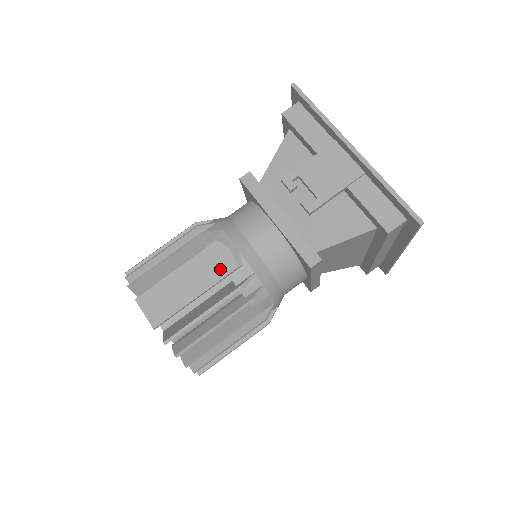
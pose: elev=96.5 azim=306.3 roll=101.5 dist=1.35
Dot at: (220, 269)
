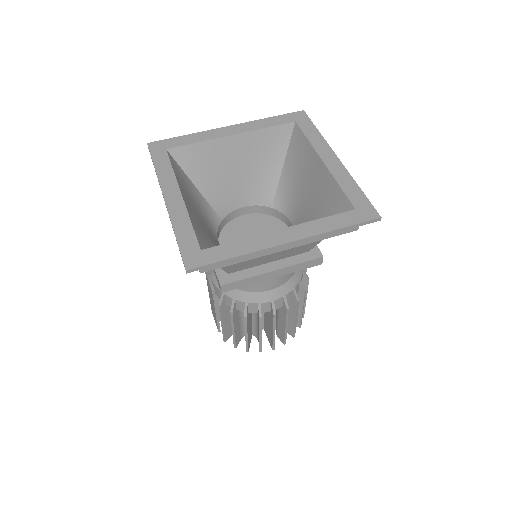
Dot at: (211, 293)
